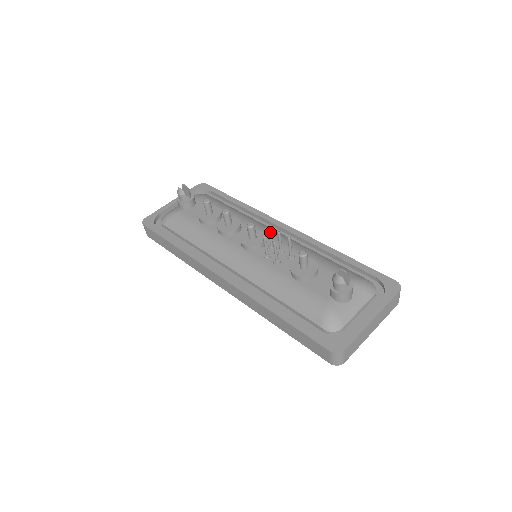
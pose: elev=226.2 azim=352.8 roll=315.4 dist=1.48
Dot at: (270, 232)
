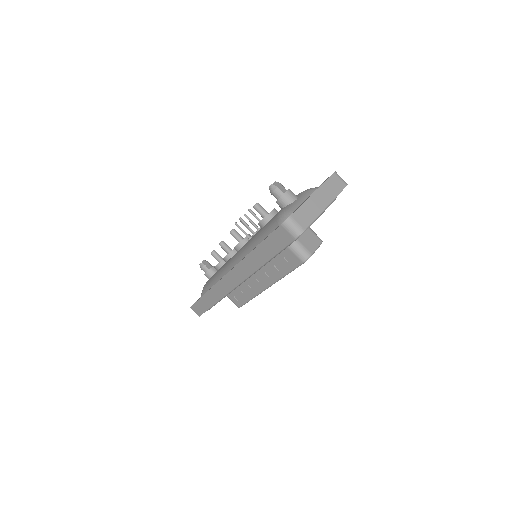
Dot at: occluded
